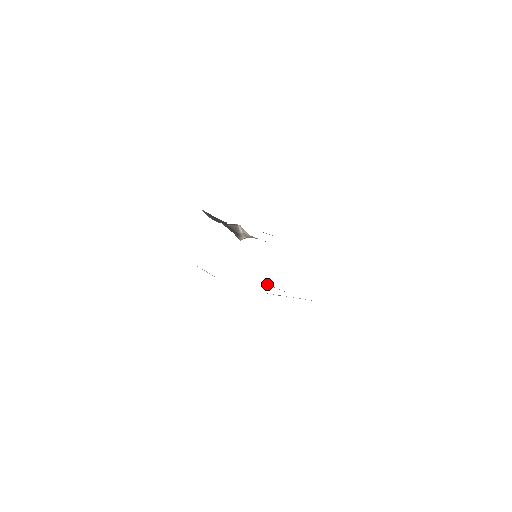
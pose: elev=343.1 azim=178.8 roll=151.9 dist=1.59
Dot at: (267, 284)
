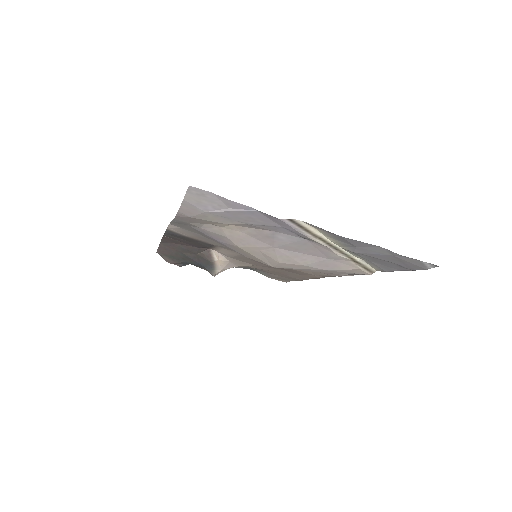
Dot at: (299, 254)
